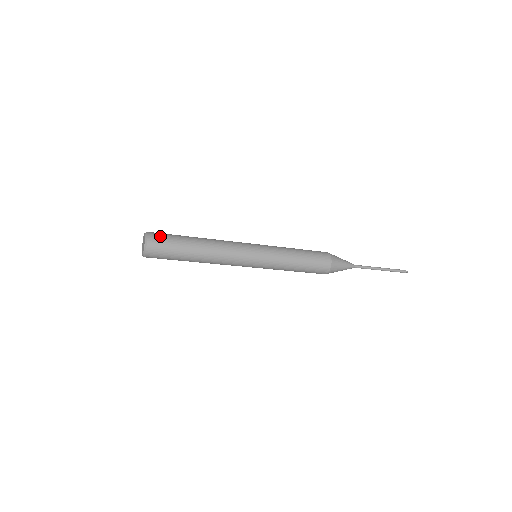
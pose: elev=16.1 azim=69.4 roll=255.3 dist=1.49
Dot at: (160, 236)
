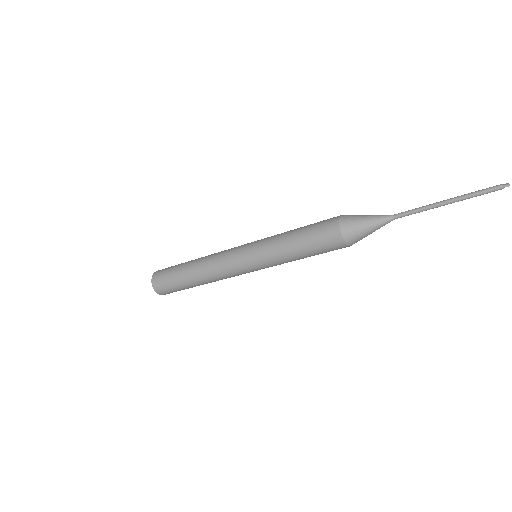
Dot at: (160, 276)
